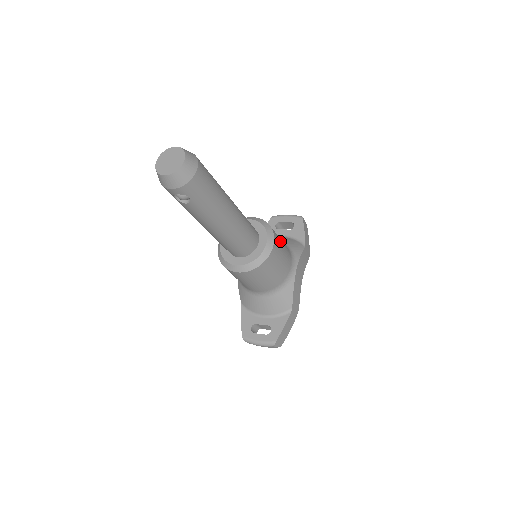
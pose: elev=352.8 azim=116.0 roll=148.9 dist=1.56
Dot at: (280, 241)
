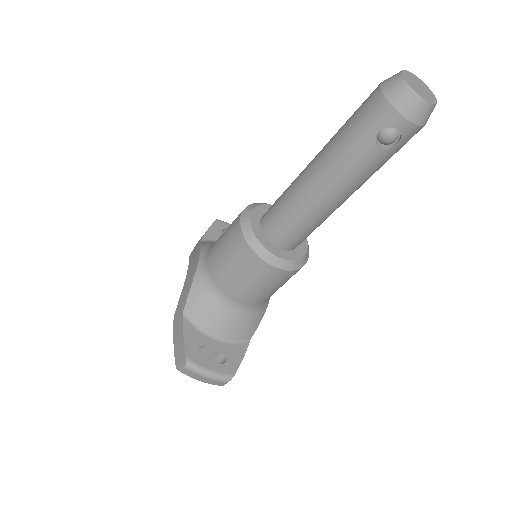
Dot at: occluded
